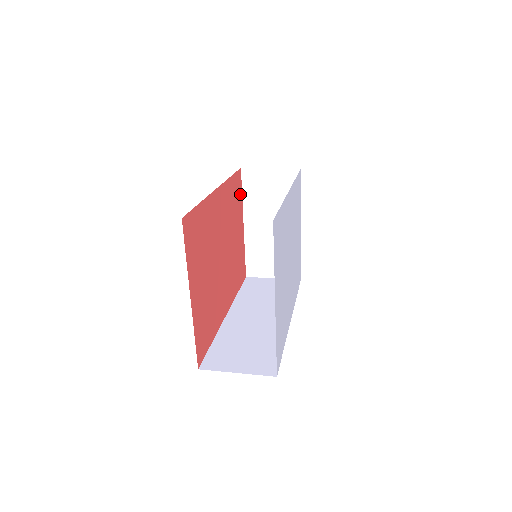
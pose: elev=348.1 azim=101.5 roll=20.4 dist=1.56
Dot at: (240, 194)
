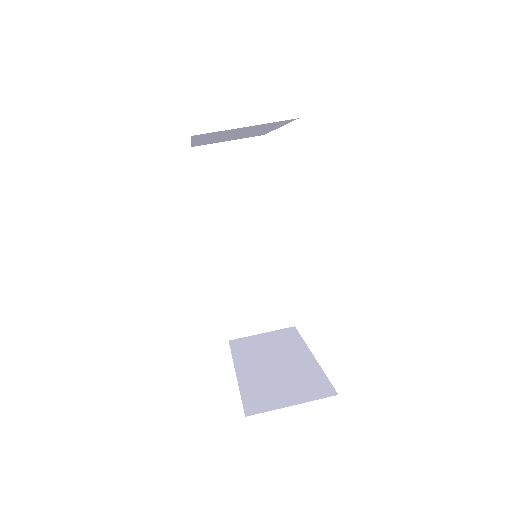
Dot at: occluded
